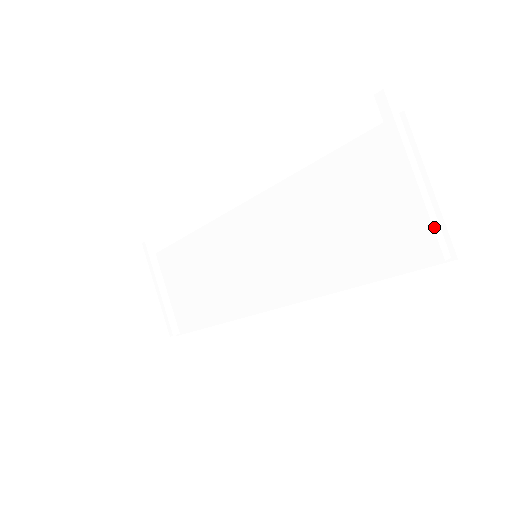
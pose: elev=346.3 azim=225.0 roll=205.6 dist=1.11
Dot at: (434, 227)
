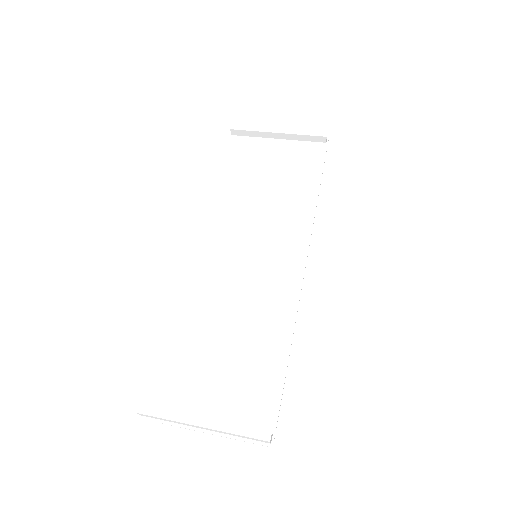
Dot at: (309, 132)
